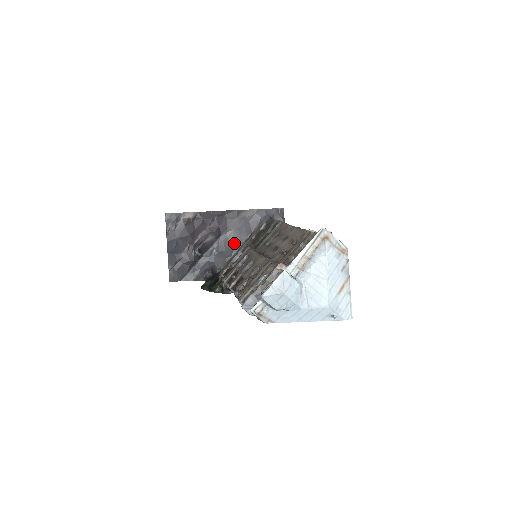
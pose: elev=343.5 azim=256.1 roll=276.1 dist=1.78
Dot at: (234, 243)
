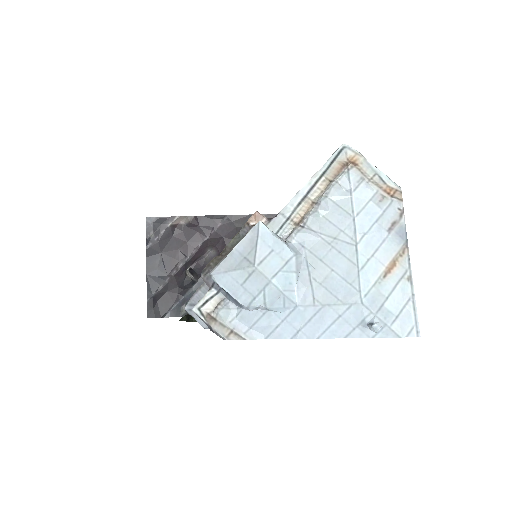
Dot at: occluded
